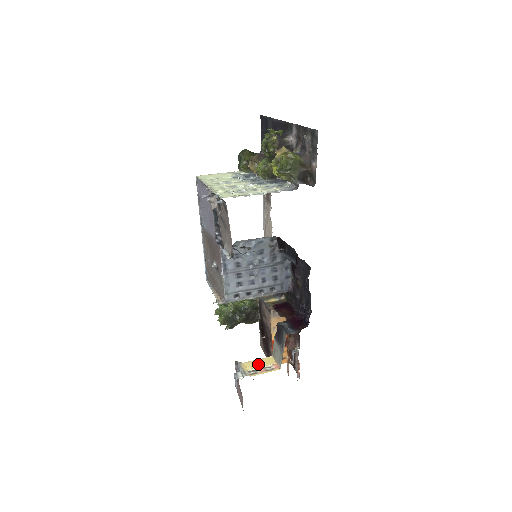
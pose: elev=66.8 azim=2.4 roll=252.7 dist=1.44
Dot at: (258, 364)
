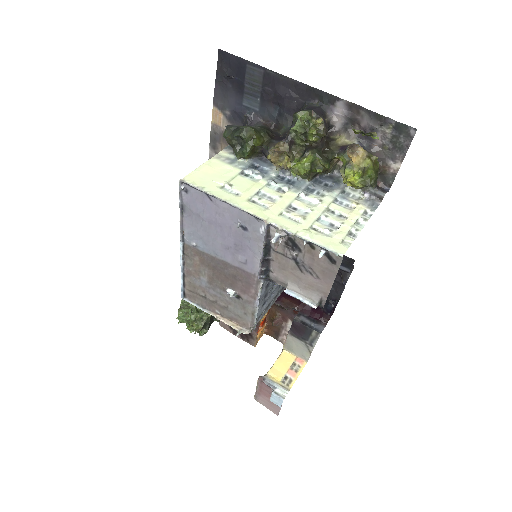
Dot at: (282, 368)
